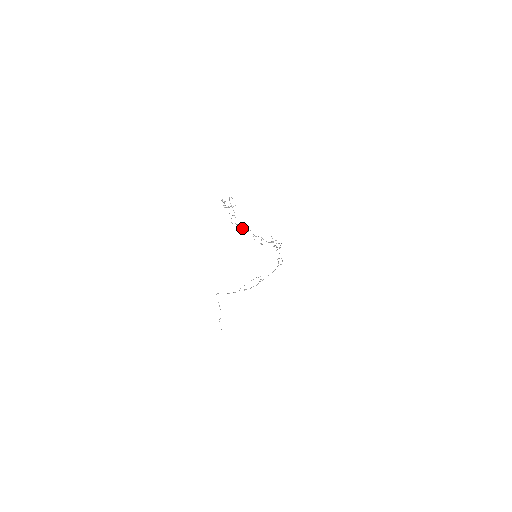
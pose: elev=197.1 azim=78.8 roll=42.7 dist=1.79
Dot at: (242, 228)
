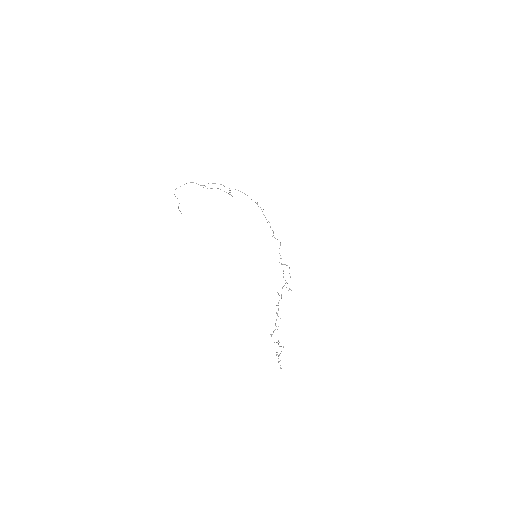
Dot at: (275, 324)
